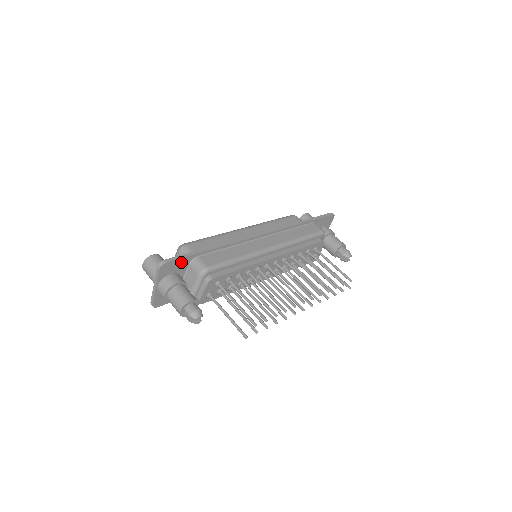
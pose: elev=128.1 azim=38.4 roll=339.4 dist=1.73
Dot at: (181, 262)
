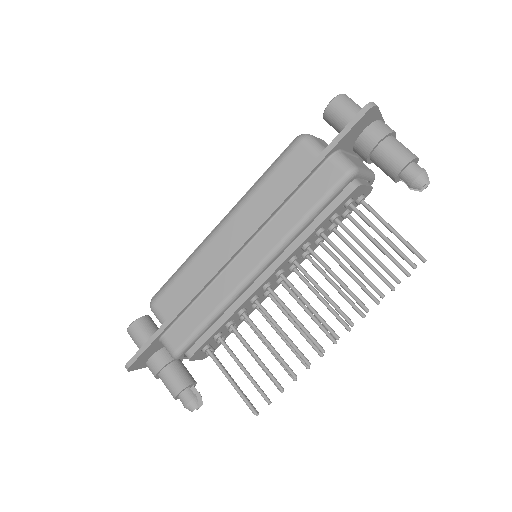
Dot at: (148, 351)
